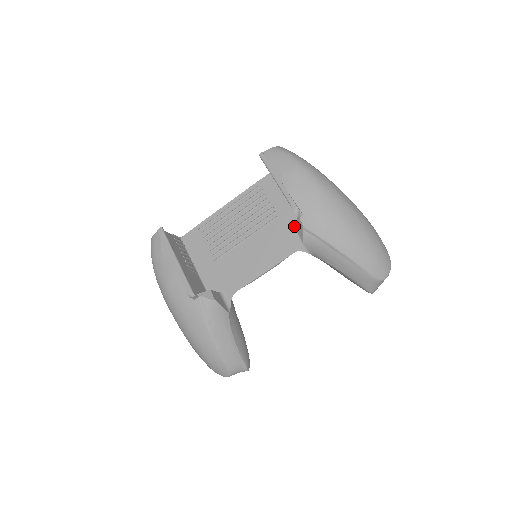
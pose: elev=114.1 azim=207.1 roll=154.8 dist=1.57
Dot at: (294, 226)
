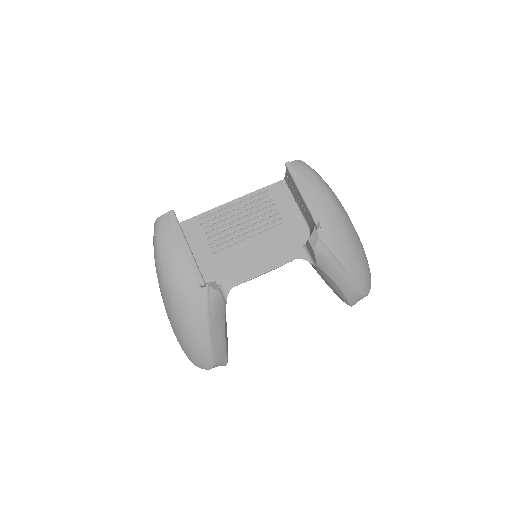
Dot at: (298, 235)
